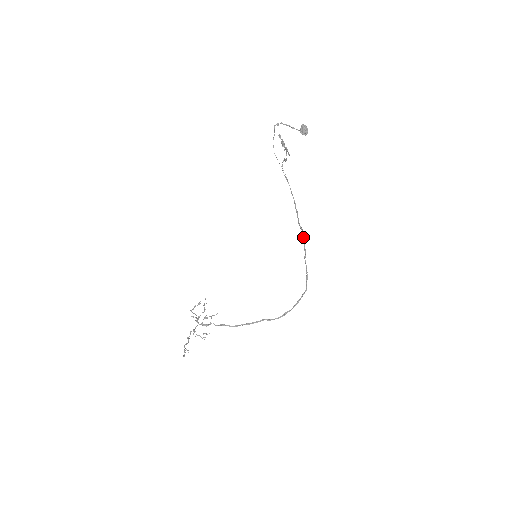
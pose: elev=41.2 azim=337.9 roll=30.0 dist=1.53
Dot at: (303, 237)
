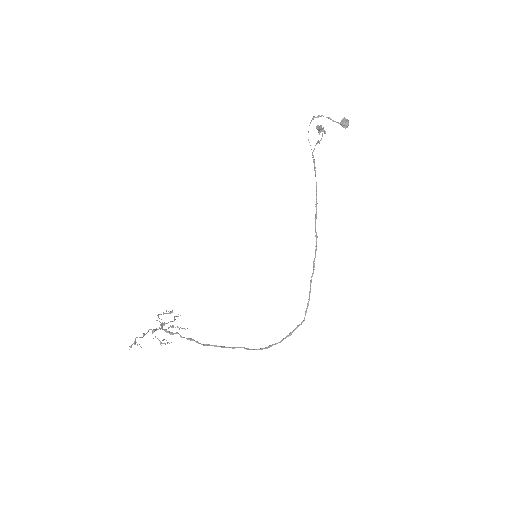
Dot at: (316, 248)
